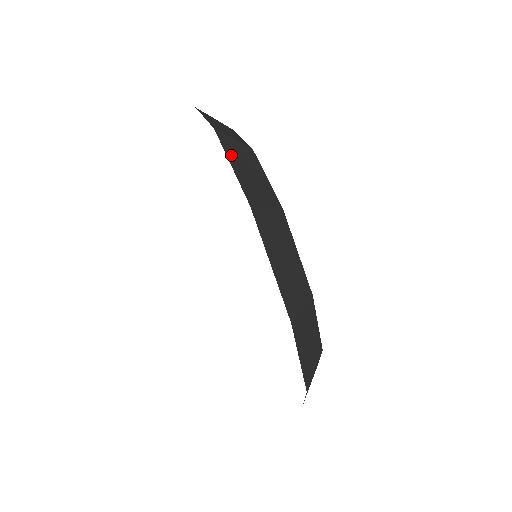
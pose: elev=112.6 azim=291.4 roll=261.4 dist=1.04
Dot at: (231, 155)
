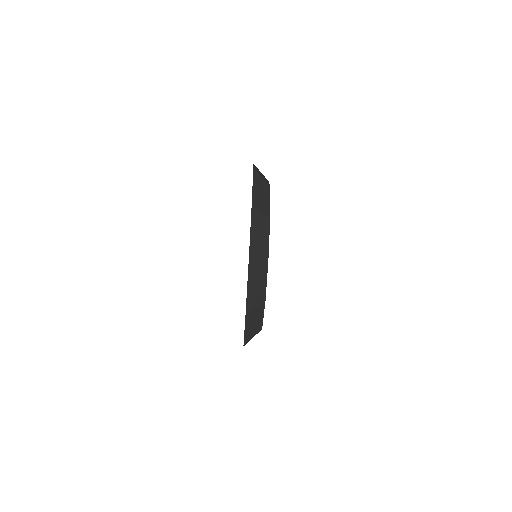
Dot at: (251, 276)
